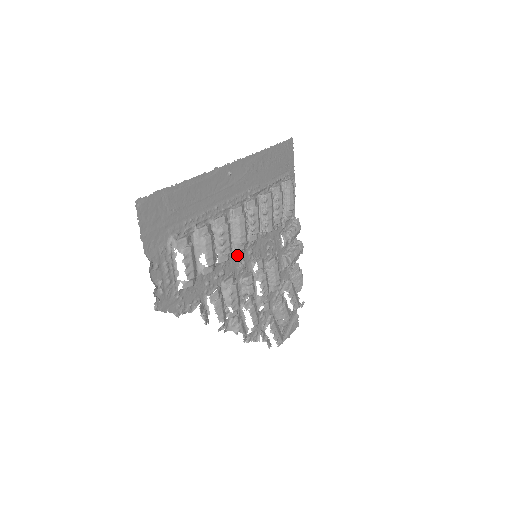
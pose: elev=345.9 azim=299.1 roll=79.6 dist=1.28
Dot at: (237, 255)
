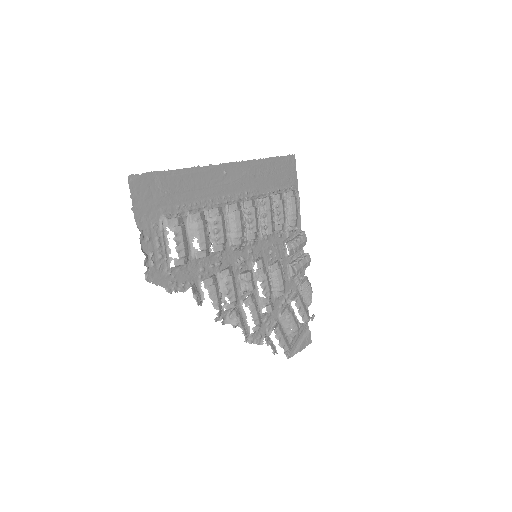
Dot at: (235, 251)
